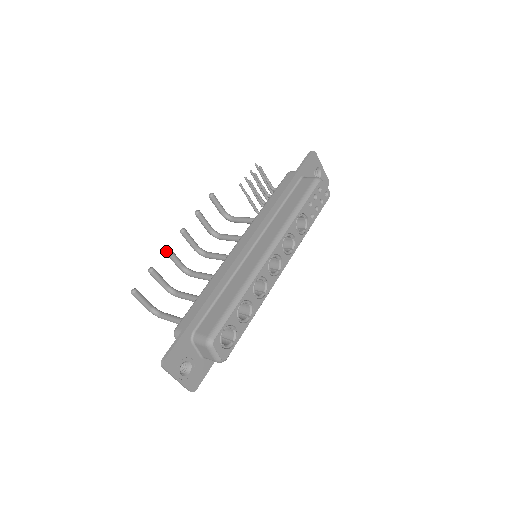
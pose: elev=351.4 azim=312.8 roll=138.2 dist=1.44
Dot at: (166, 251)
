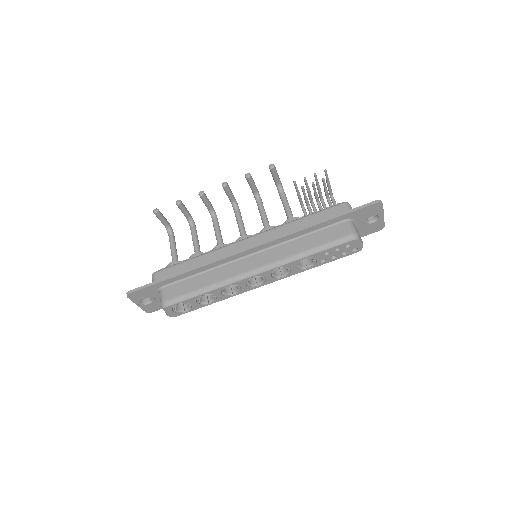
Dot at: (199, 194)
